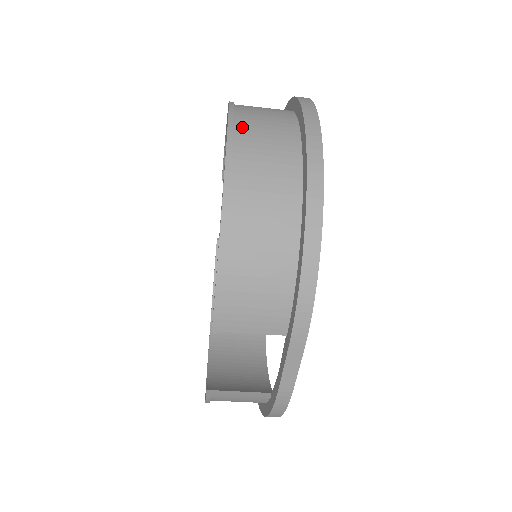
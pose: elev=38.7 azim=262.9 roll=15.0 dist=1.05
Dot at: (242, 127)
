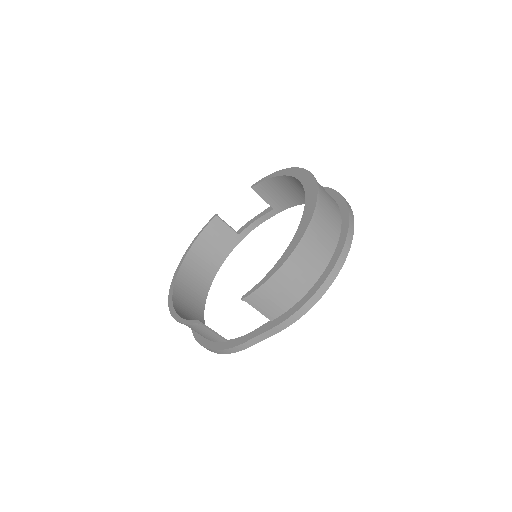
Dot at: (321, 206)
